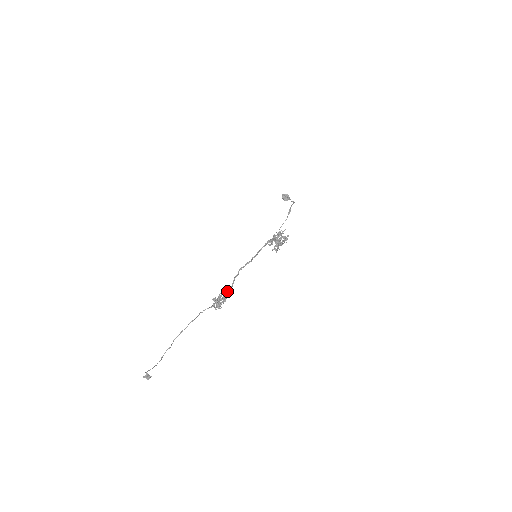
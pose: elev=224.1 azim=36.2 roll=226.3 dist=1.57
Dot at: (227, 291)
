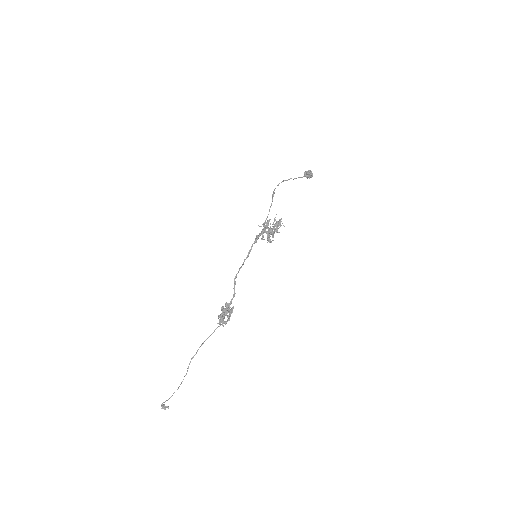
Dot at: (227, 304)
